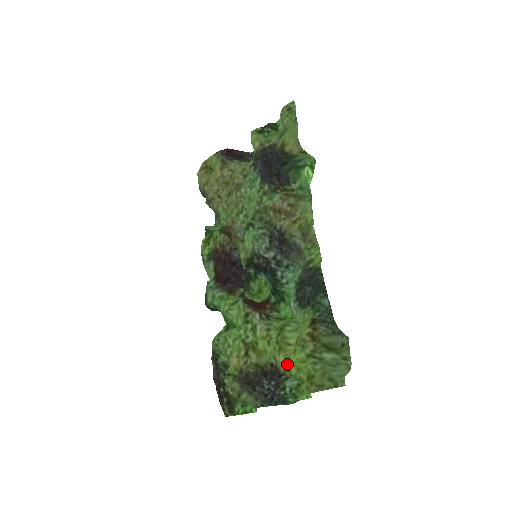
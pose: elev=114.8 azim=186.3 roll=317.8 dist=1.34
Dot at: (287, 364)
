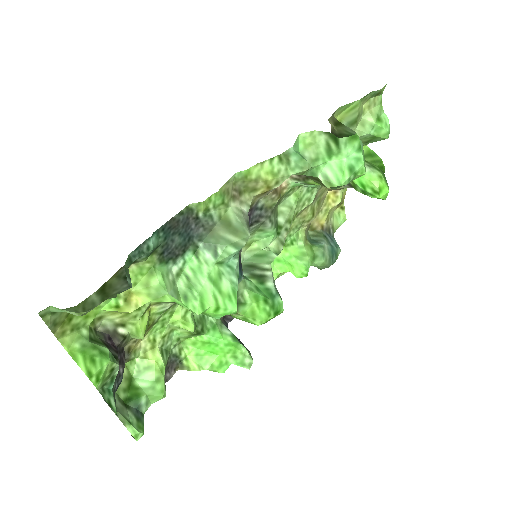
Dot at: (99, 315)
